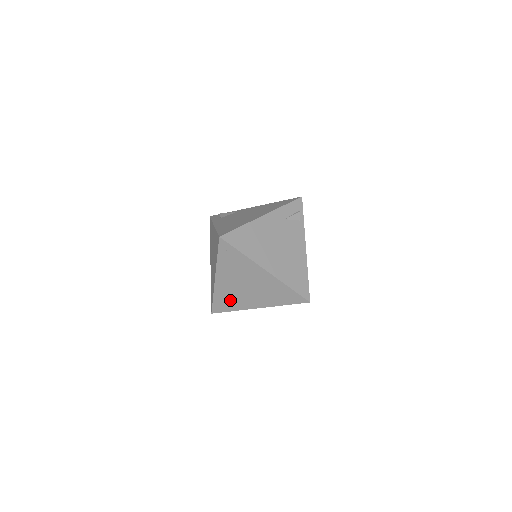
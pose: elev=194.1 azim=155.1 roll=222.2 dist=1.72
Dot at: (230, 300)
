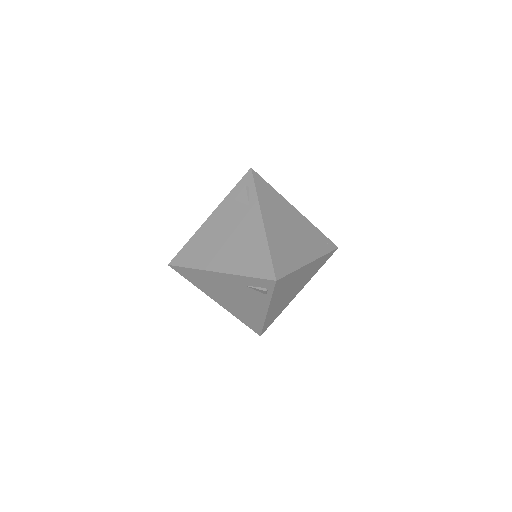
Dot at: occluded
